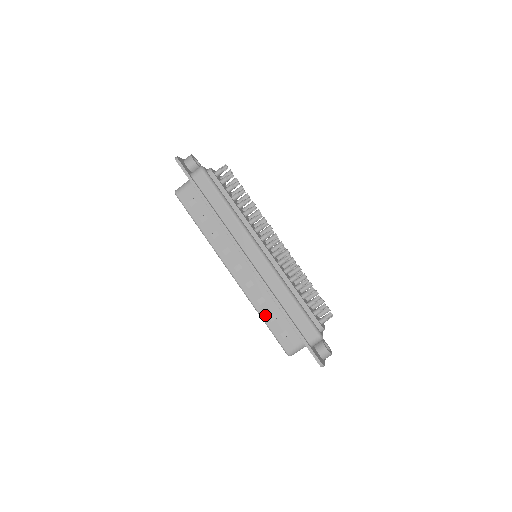
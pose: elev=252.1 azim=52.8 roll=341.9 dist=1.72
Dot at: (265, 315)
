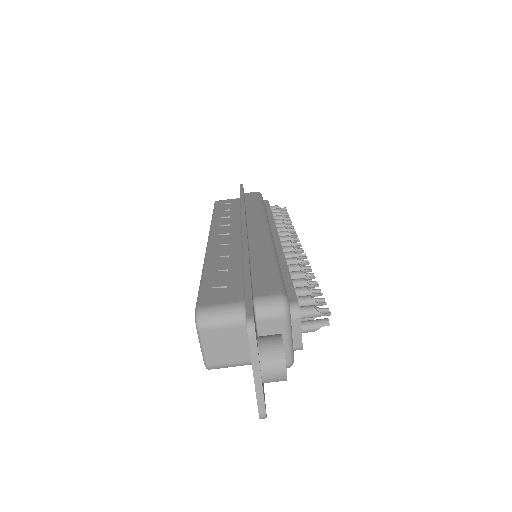
Dot at: (211, 268)
